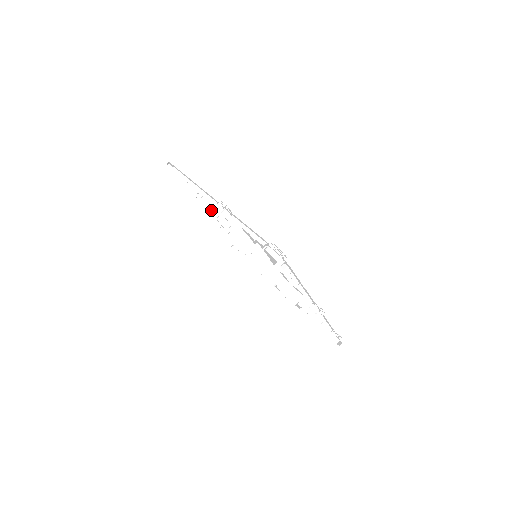
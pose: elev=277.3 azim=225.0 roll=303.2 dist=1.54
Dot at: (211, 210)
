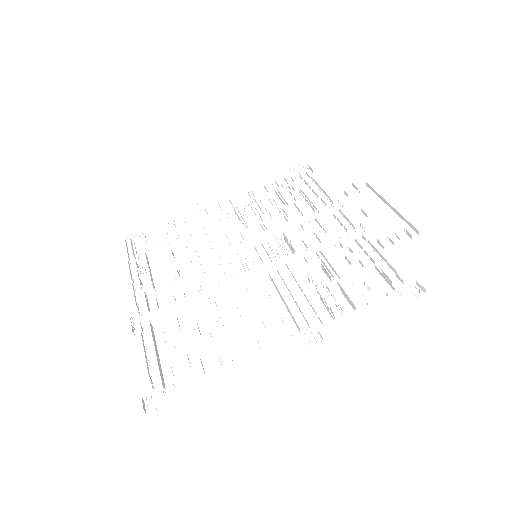
Dot at: (188, 243)
